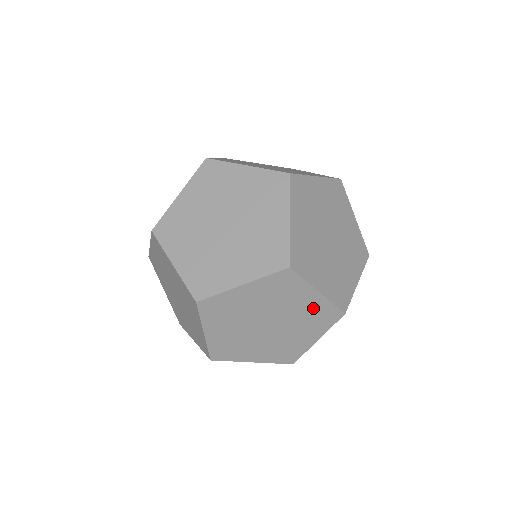
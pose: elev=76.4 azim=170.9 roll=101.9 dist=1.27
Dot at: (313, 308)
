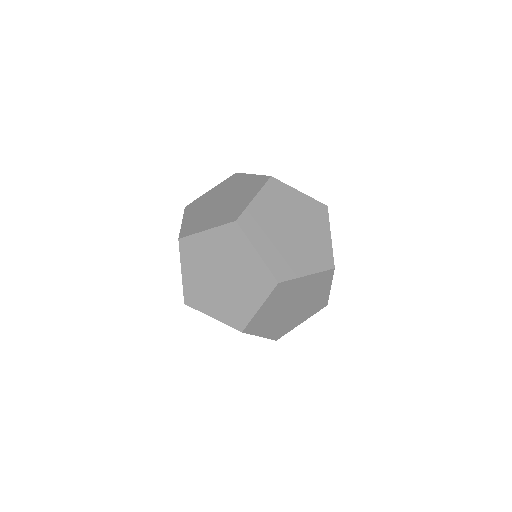
Dot at: (254, 269)
